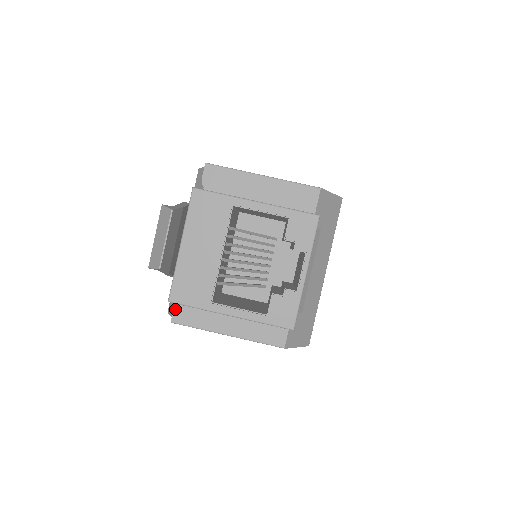
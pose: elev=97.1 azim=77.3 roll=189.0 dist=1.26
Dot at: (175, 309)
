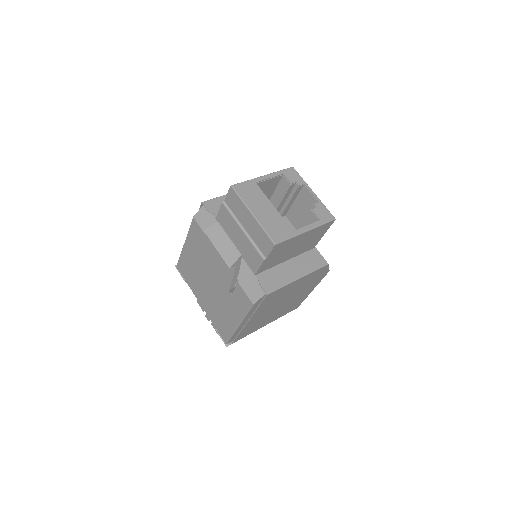
Dot at: (262, 285)
